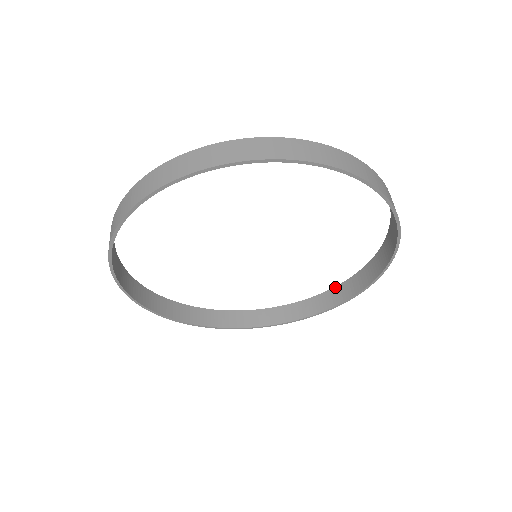
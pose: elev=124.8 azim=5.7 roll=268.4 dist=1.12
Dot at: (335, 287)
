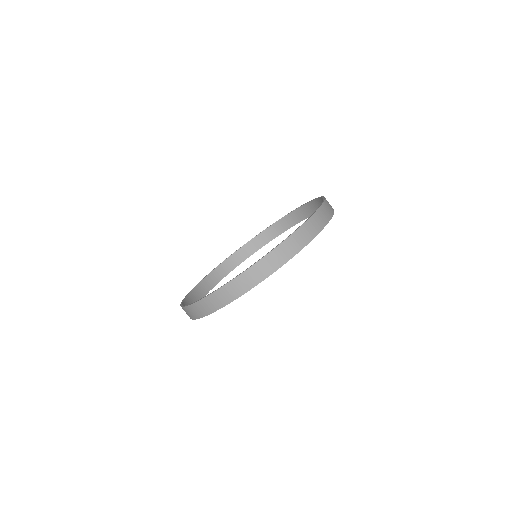
Dot at: (271, 225)
